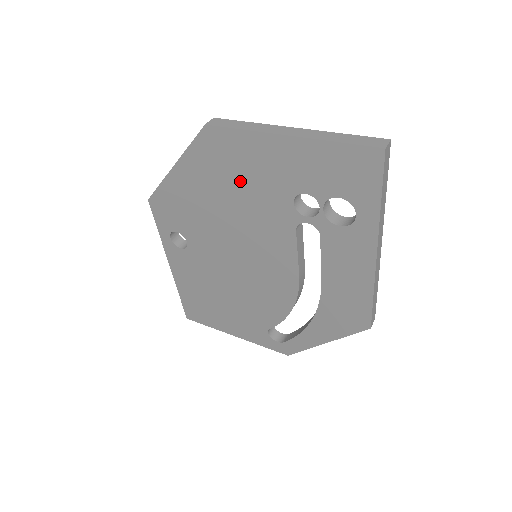
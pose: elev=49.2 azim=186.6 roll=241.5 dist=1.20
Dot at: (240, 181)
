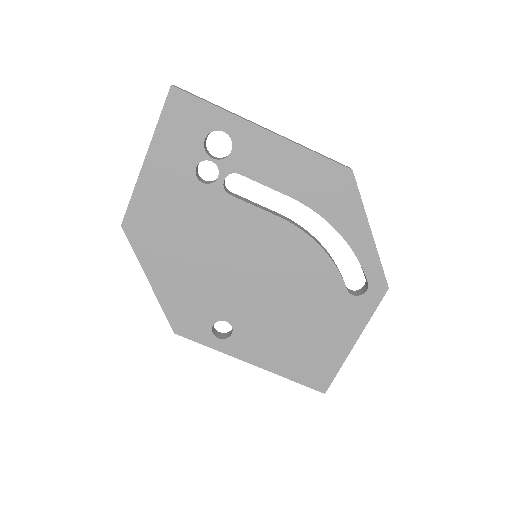
Dot at: (174, 223)
